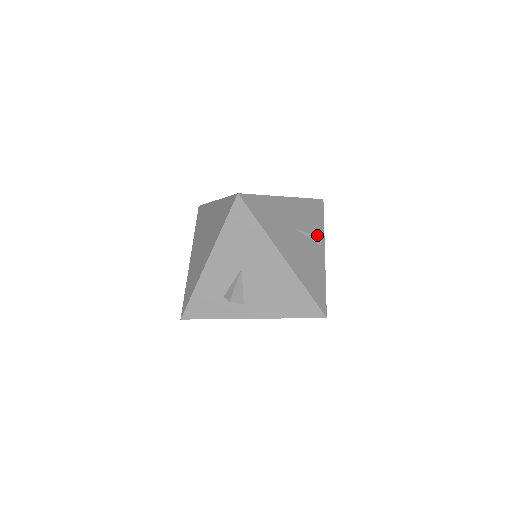
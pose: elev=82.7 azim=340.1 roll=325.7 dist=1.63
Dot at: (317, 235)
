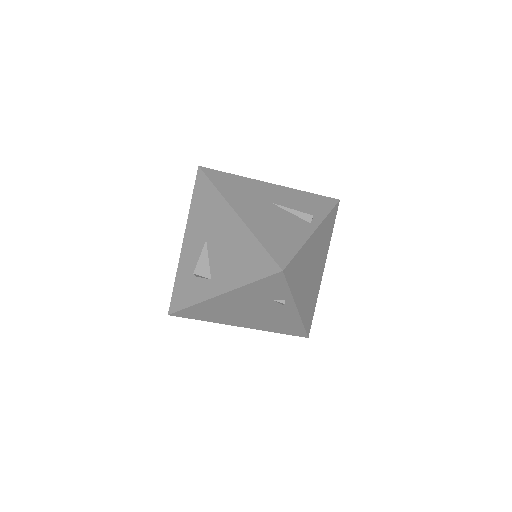
Dot at: occluded
